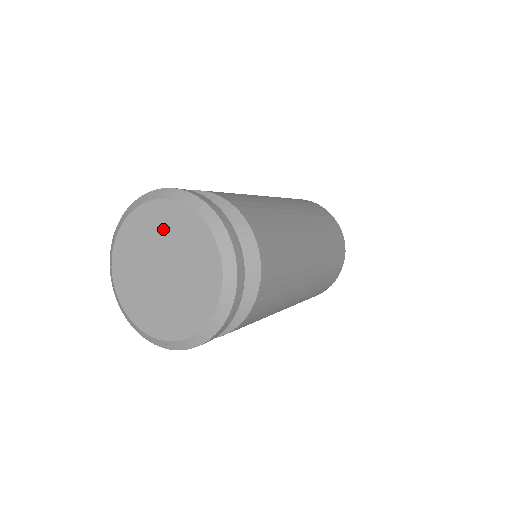
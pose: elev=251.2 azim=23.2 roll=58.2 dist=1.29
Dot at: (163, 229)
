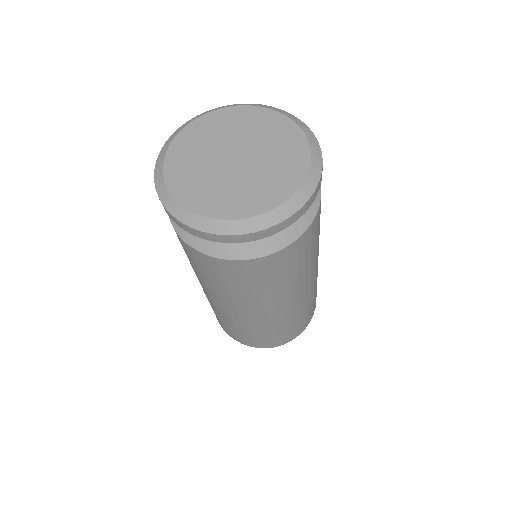
Dot at: (260, 130)
